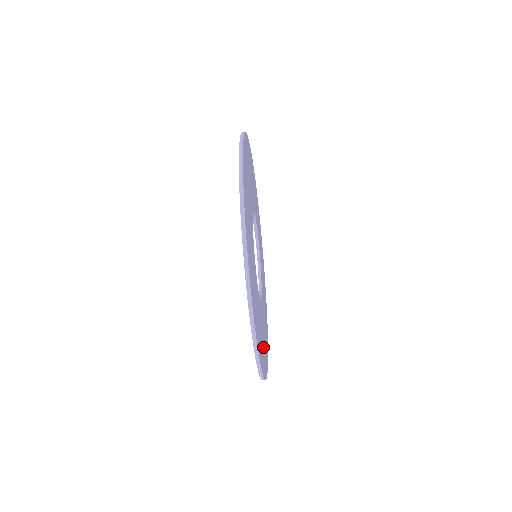
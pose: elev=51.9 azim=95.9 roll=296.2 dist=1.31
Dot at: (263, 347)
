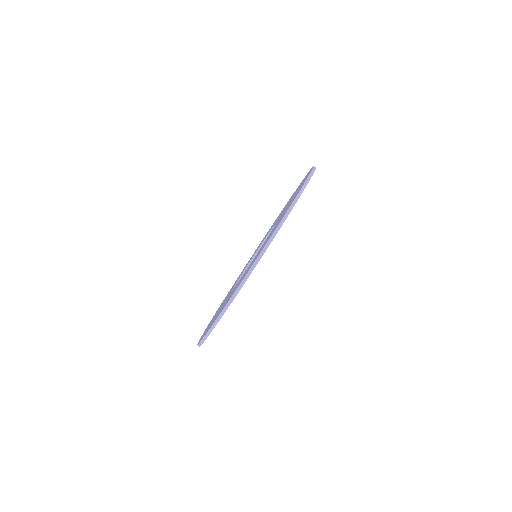
Dot at: occluded
